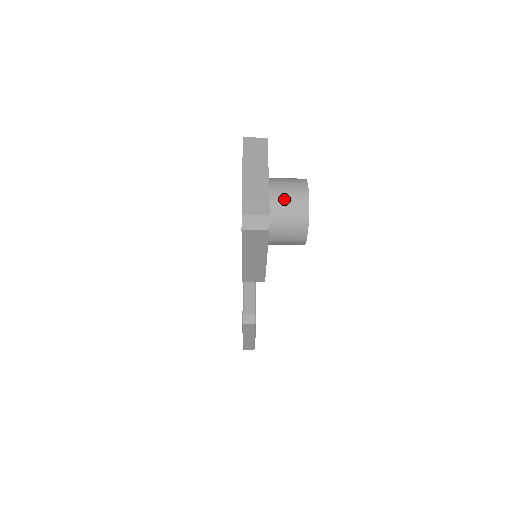
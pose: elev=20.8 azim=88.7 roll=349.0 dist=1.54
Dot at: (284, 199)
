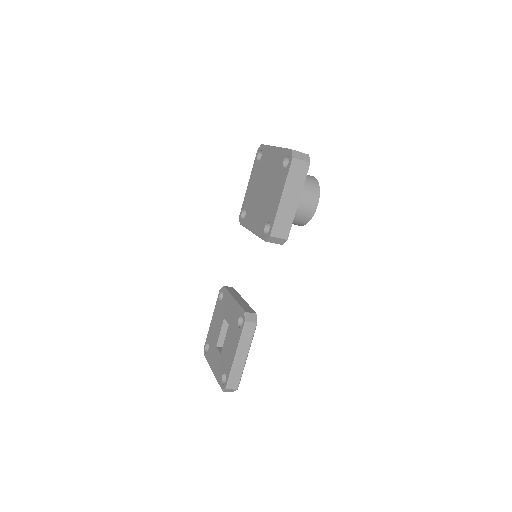
Dot at: occluded
